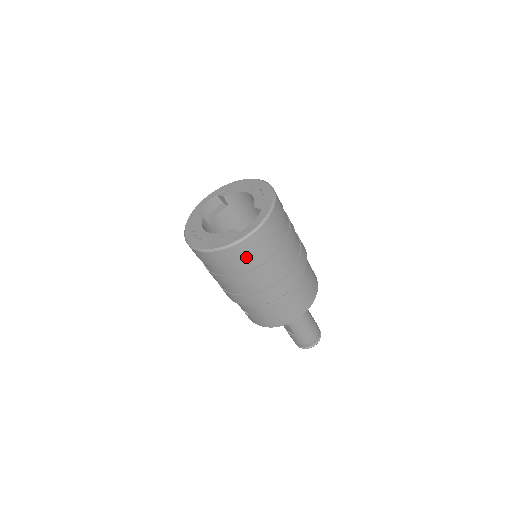
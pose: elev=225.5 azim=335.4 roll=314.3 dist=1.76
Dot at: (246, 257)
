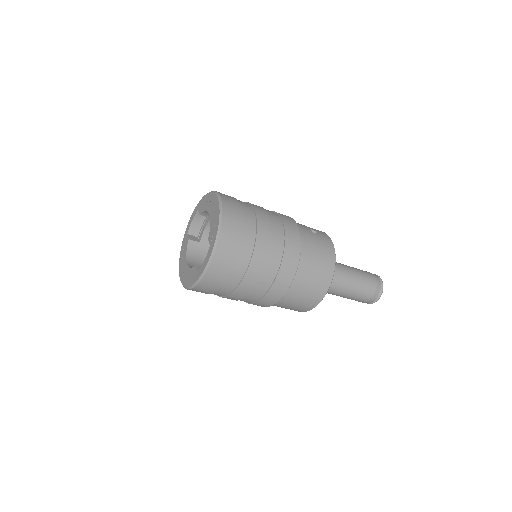
Dot at: (214, 290)
